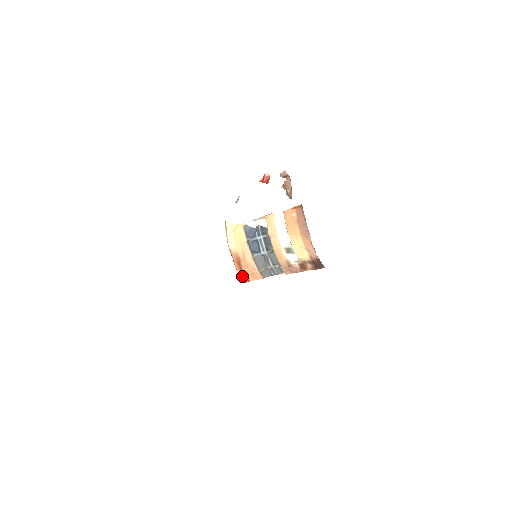
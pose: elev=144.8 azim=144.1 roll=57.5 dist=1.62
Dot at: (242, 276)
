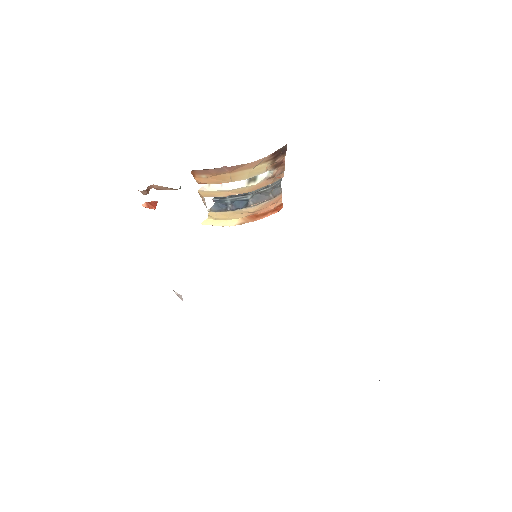
Dot at: (274, 213)
